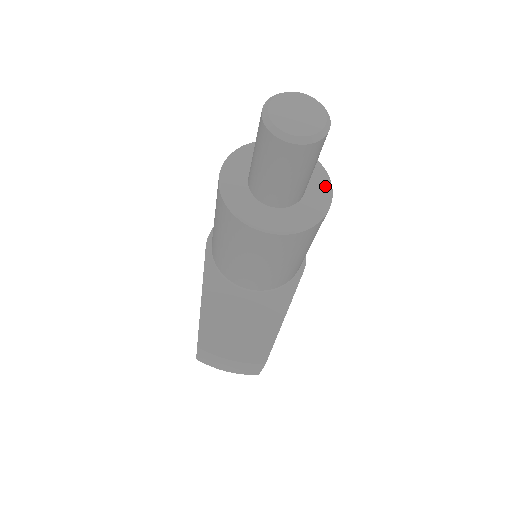
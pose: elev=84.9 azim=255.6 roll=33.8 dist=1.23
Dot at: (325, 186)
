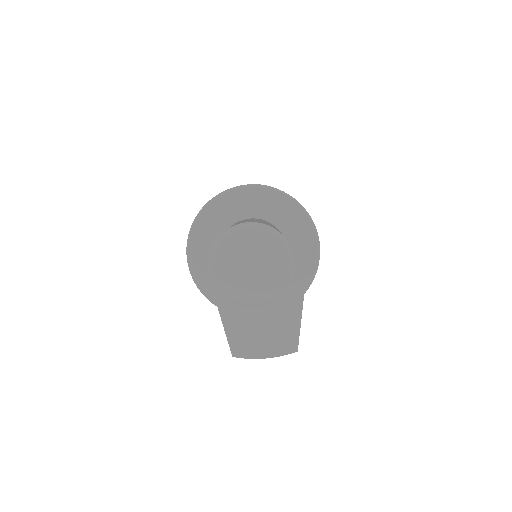
Dot at: (308, 233)
